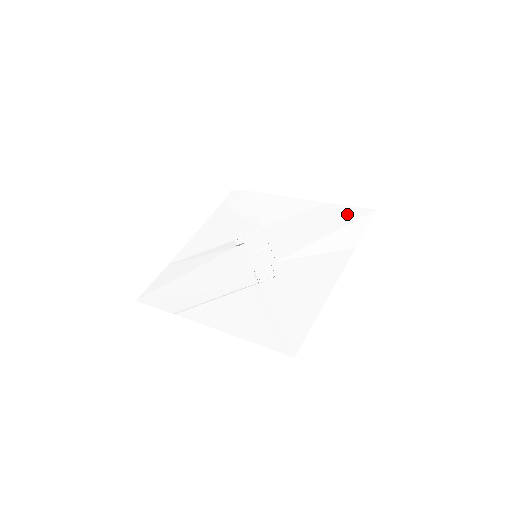
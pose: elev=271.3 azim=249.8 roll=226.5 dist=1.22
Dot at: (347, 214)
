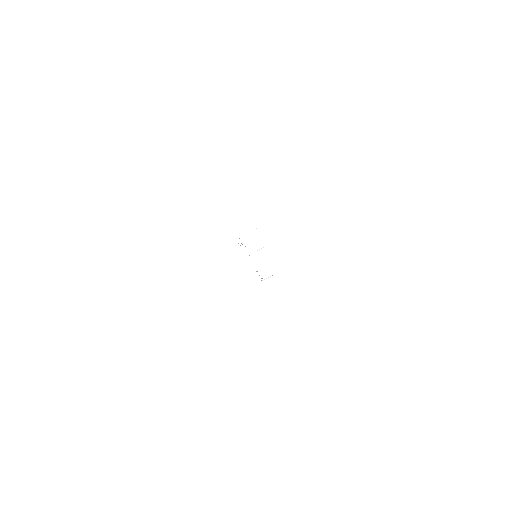
Dot at: (321, 217)
